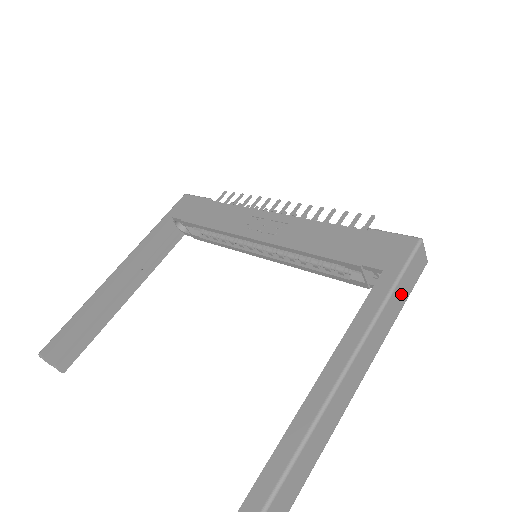
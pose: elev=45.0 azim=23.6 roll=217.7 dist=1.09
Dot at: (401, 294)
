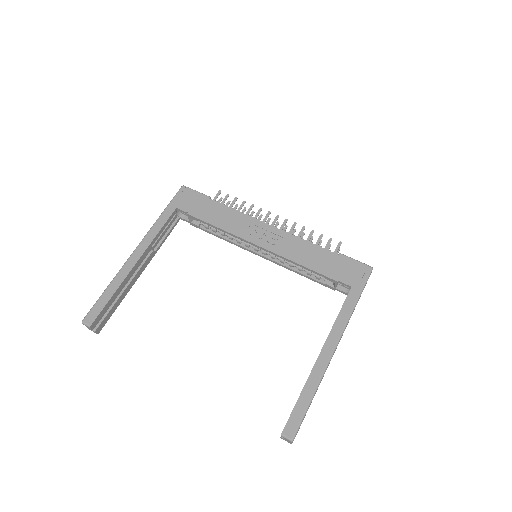
Dot at: occluded
